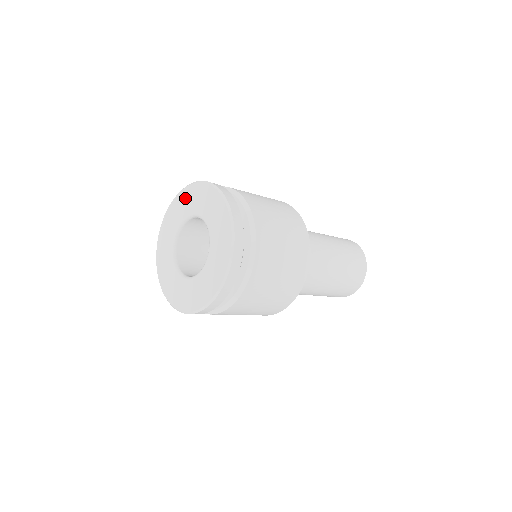
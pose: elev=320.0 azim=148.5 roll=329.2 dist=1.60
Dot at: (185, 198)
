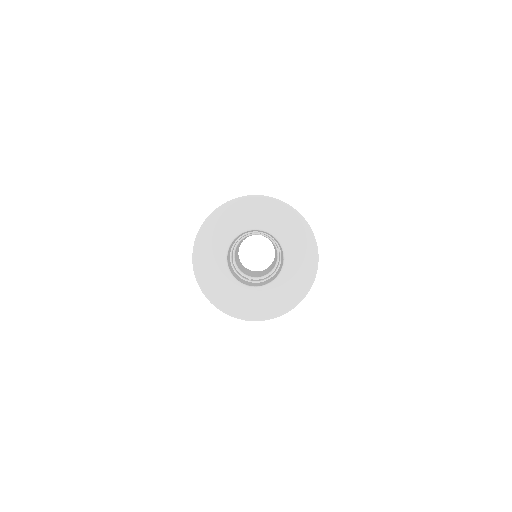
Dot at: (225, 218)
